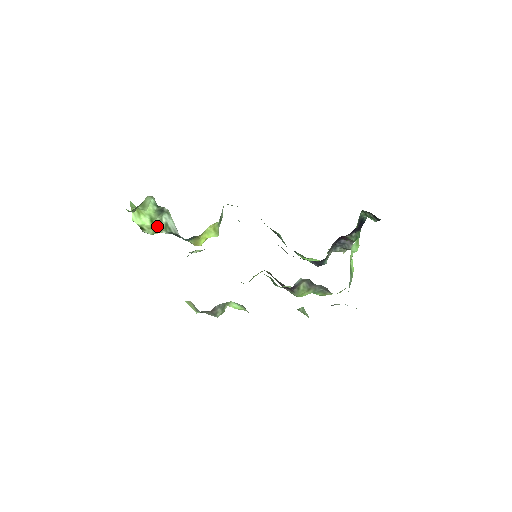
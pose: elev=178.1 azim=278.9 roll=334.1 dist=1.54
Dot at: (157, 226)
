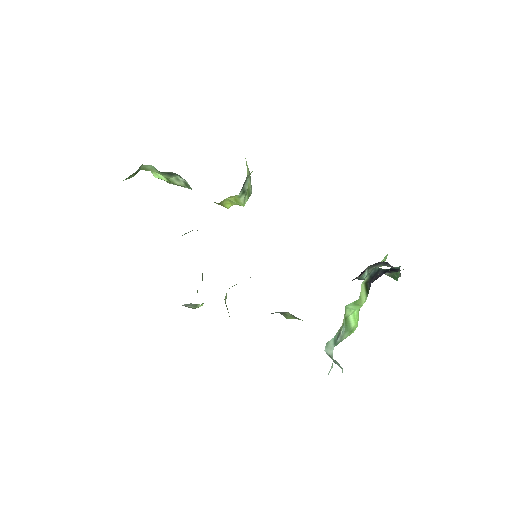
Dot at: (175, 183)
